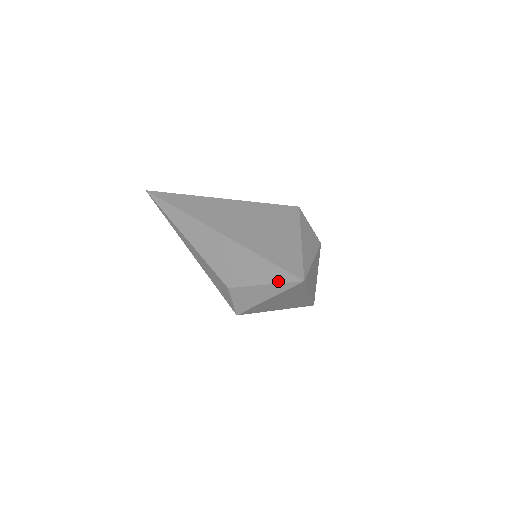
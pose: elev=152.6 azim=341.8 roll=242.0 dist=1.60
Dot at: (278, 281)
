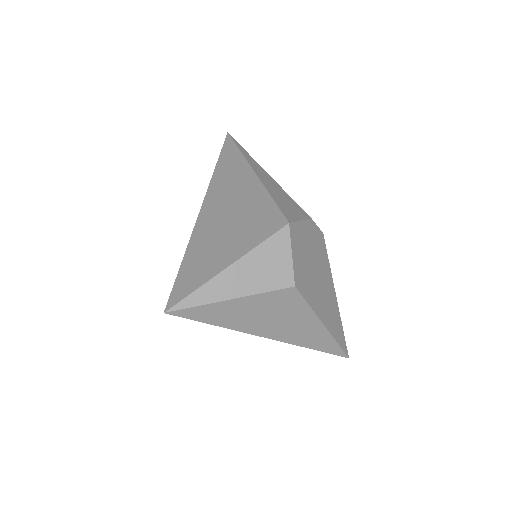
Dot at: occluded
